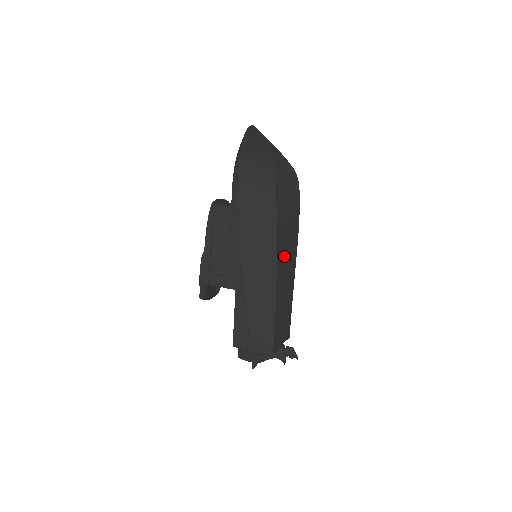
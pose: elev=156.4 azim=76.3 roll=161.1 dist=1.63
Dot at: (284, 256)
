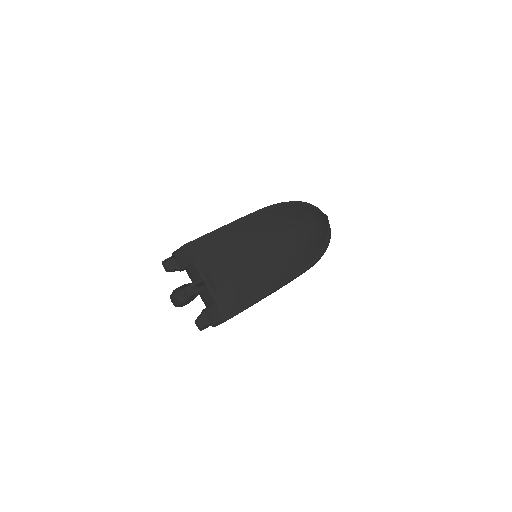
Dot at: (261, 223)
